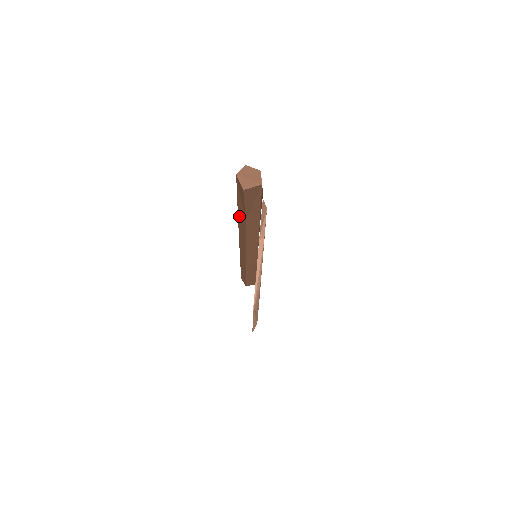
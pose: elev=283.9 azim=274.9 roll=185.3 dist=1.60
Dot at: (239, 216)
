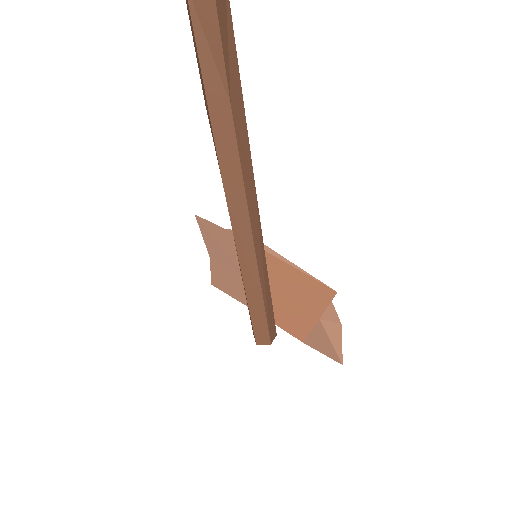
Dot at: (215, 125)
